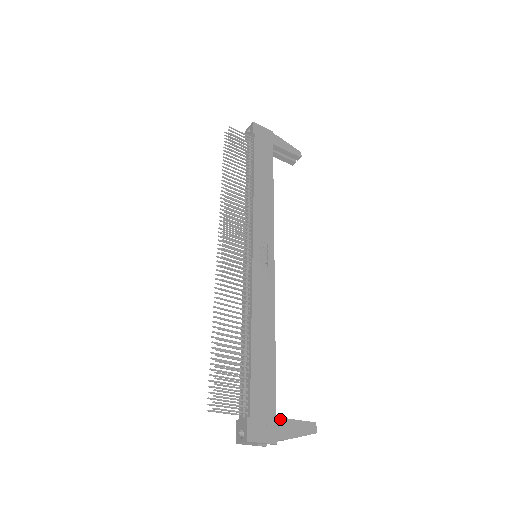
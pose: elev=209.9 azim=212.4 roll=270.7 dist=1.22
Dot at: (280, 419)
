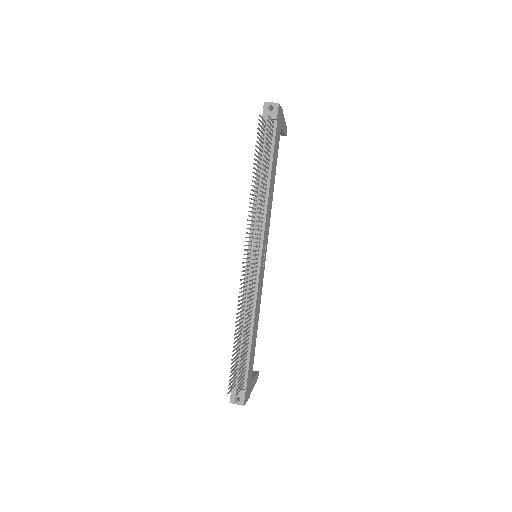
Dot at: (252, 381)
